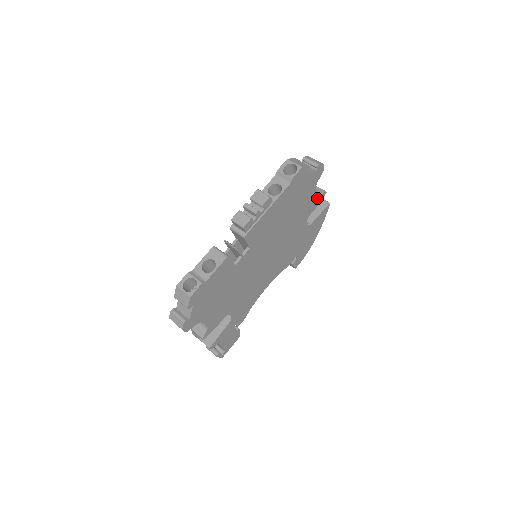
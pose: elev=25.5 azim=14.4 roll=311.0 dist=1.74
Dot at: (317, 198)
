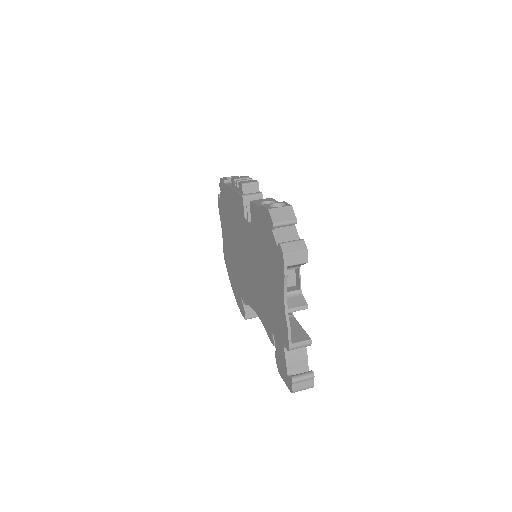
Dot at: occluded
